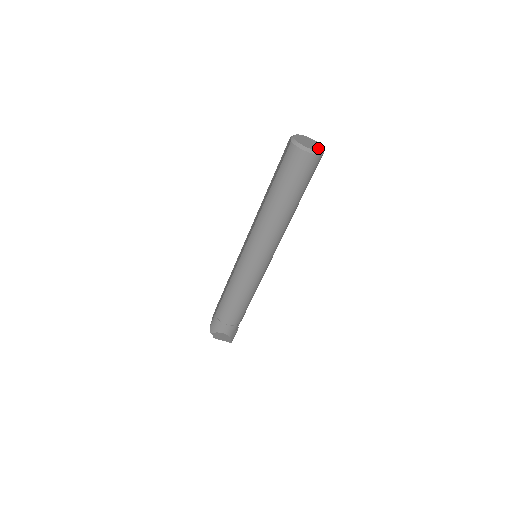
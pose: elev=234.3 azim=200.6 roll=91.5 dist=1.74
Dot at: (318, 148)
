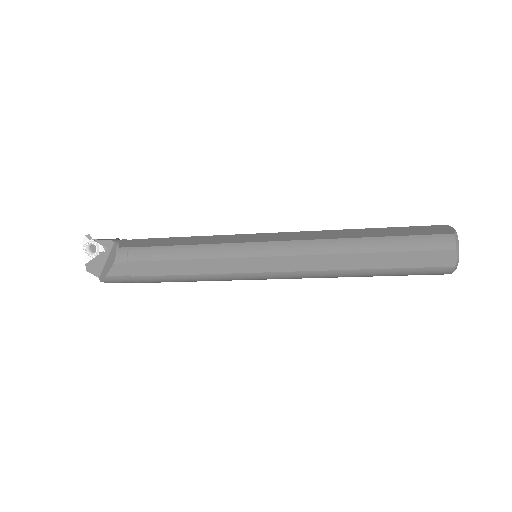
Dot at: occluded
